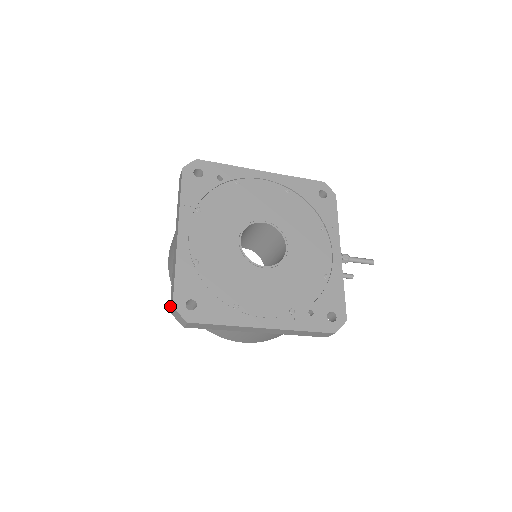
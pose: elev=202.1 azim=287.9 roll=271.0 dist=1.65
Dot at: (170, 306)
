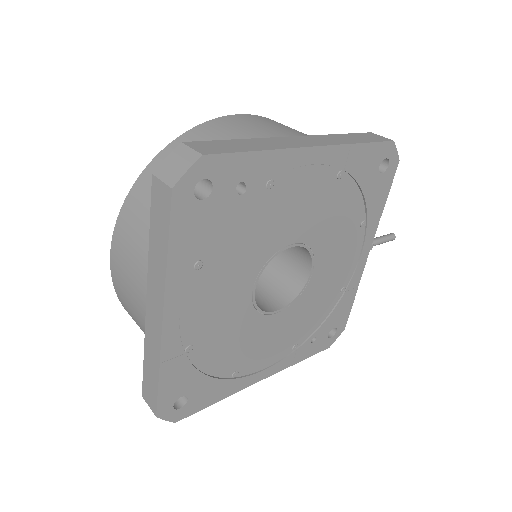
Dot at: (144, 396)
